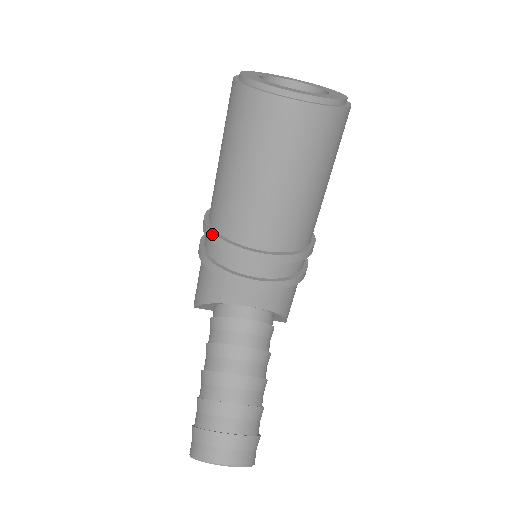
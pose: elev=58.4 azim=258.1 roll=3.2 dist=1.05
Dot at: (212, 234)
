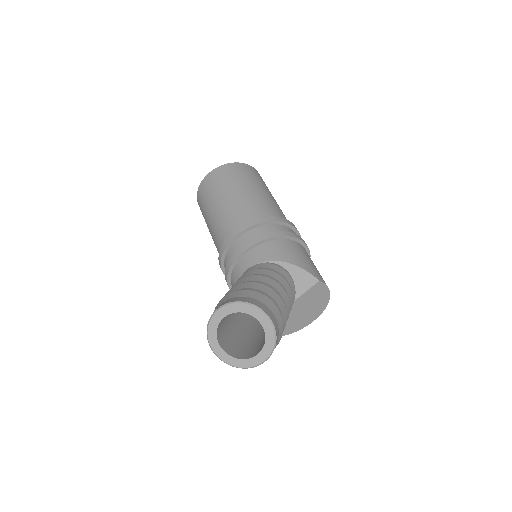
Dot at: (219, 263)
